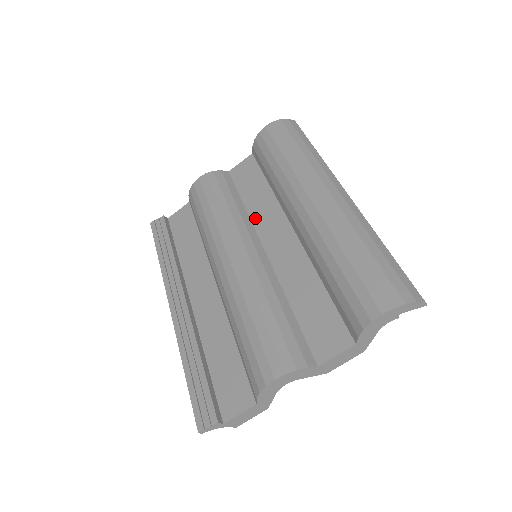
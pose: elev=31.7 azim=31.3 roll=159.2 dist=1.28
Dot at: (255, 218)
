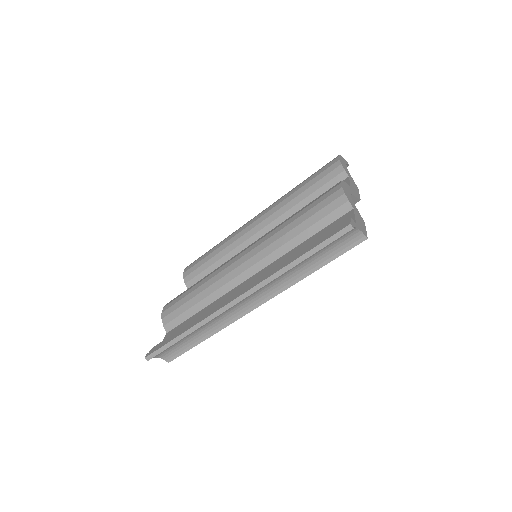
Dot at: occluded
